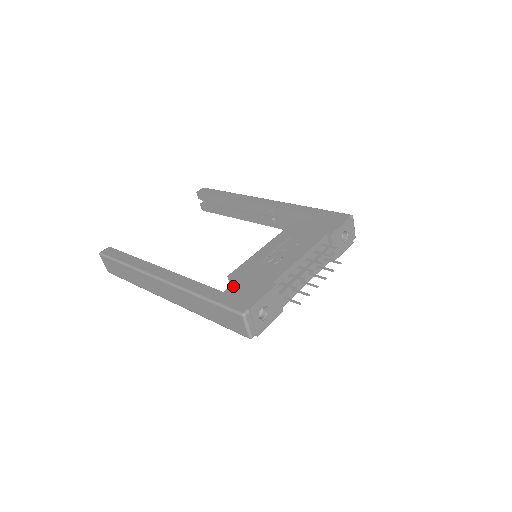
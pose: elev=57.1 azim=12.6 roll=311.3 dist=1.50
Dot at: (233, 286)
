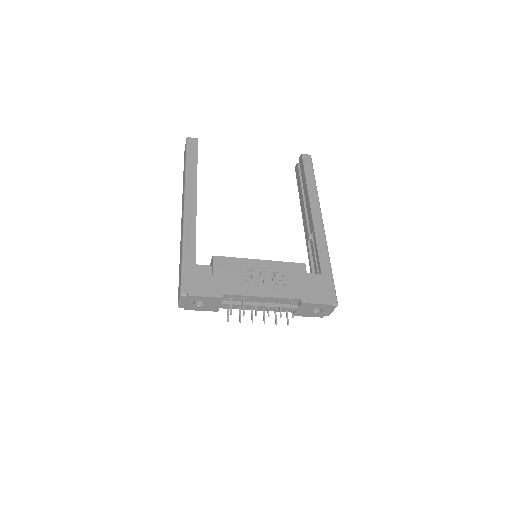
Dot at: (205, 267)
